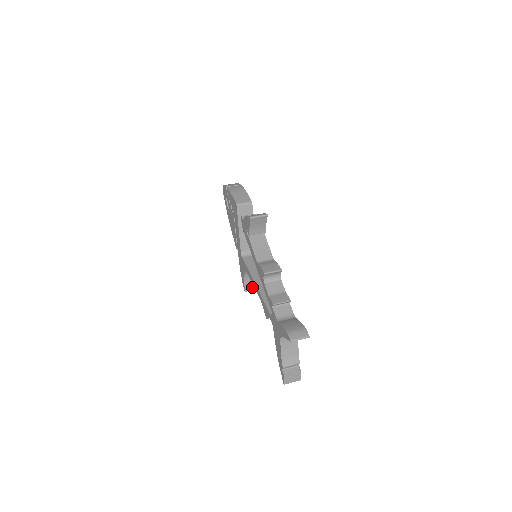
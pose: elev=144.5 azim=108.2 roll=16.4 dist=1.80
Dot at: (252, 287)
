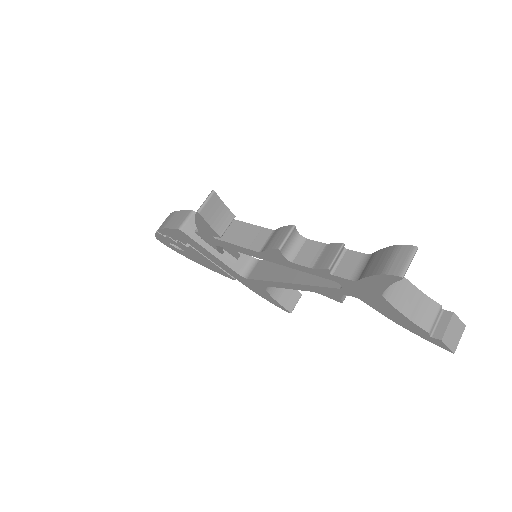
Dot at: (293, 300)
